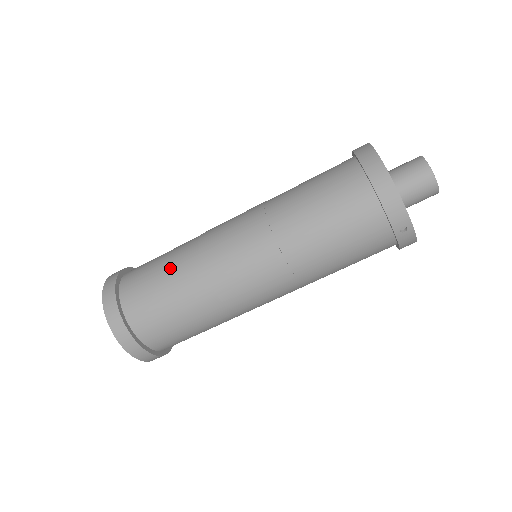
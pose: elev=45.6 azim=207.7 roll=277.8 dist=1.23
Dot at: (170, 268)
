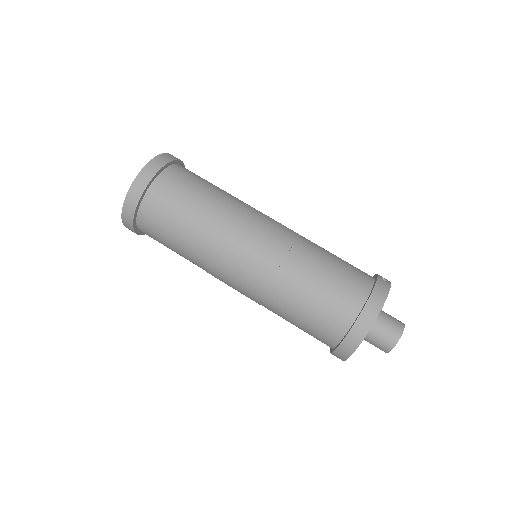
Dot at: (183, 239)
